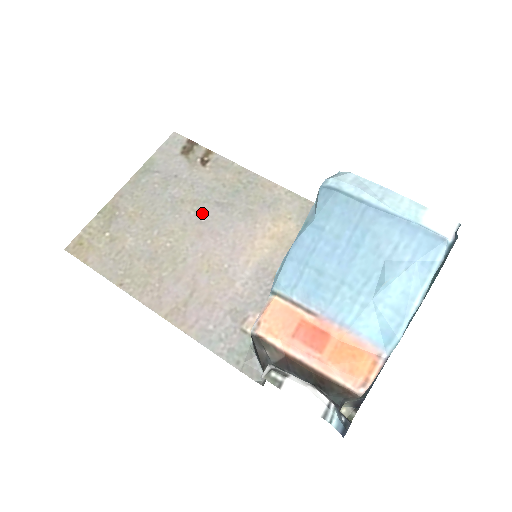
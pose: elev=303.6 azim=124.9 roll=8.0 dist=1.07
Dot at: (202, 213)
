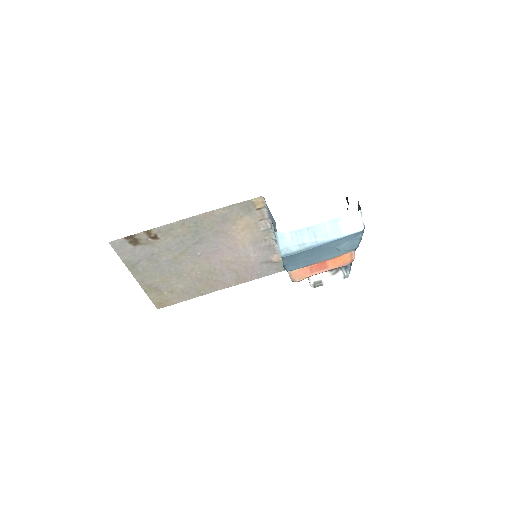
Dot at: (194, 253)
